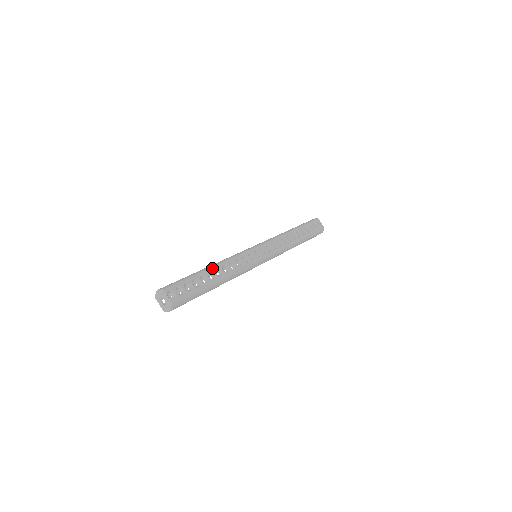
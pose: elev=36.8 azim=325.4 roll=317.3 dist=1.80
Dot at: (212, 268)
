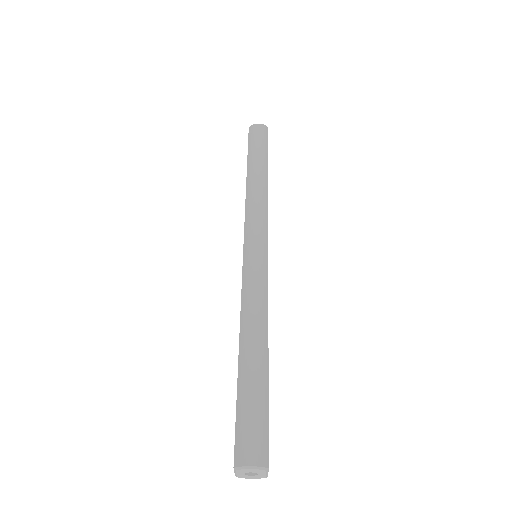
Dot at: (268, 350)
